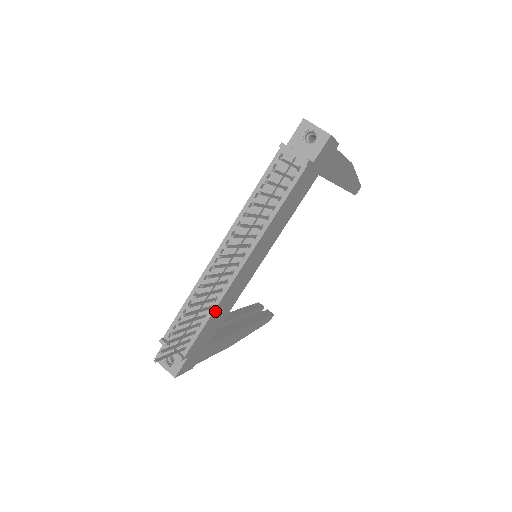
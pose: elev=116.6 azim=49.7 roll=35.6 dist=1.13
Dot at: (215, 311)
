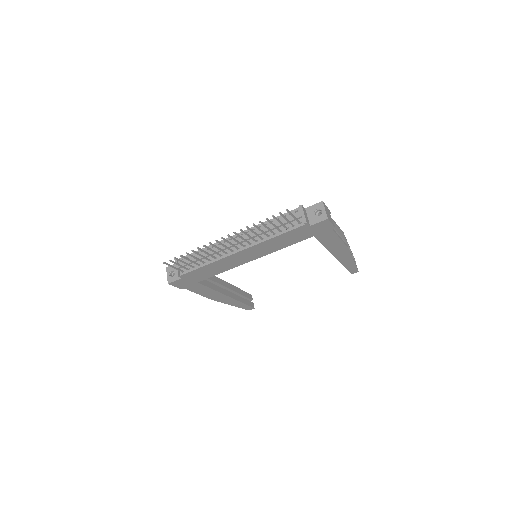
Dot at: (211, 264)
